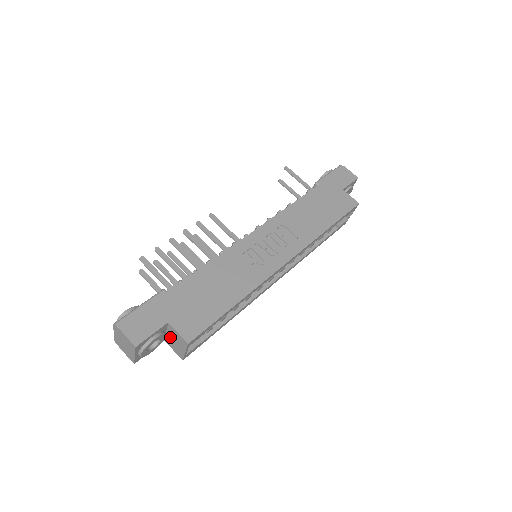
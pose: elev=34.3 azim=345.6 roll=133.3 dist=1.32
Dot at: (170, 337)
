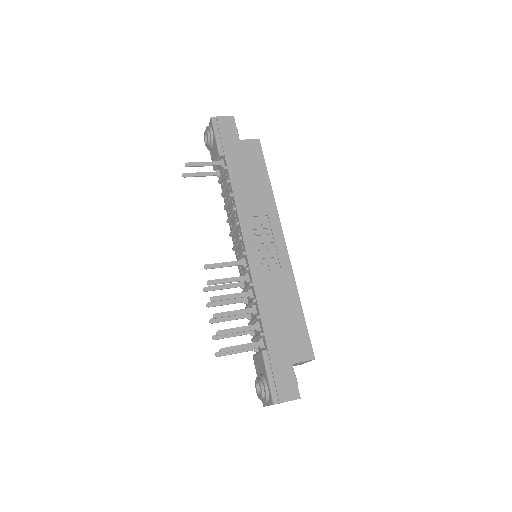
Dot at: occluded
